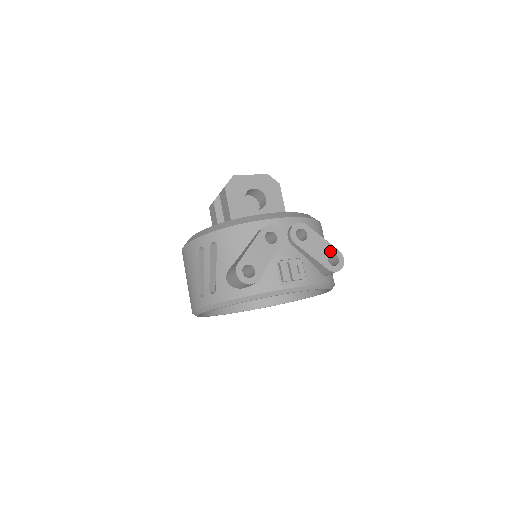
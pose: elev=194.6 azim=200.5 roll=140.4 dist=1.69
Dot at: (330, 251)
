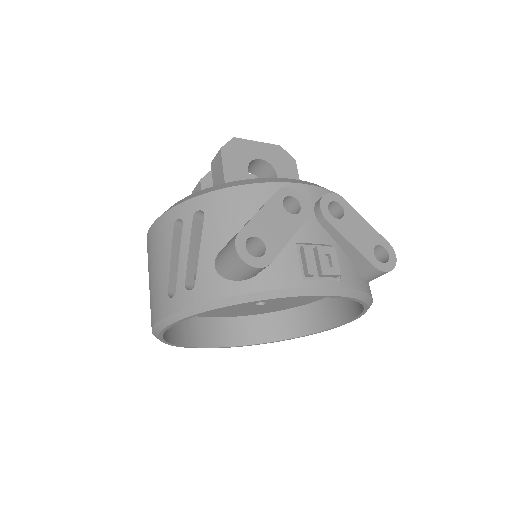
Dot at: (376, 241)
